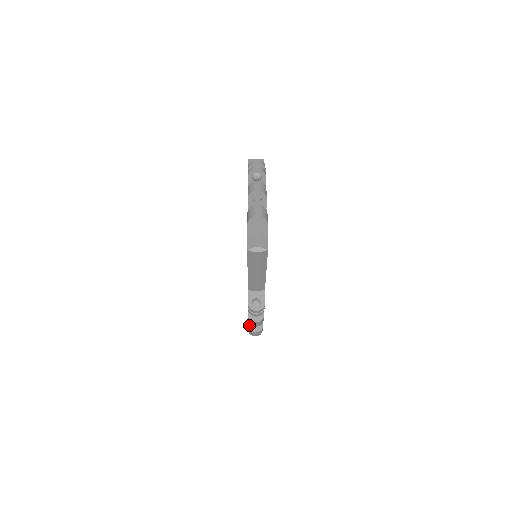
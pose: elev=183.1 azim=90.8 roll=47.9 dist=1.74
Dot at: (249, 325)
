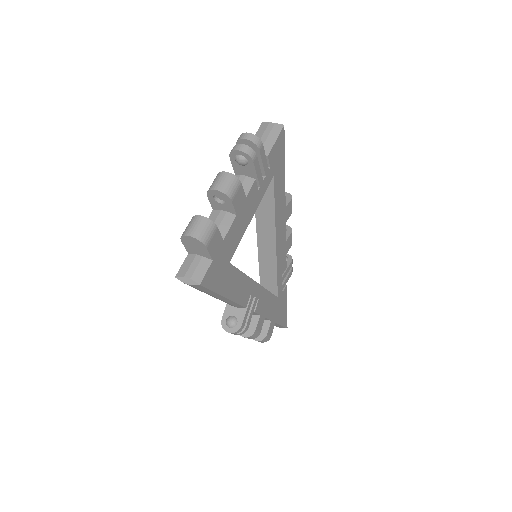
Dot at: occluded
